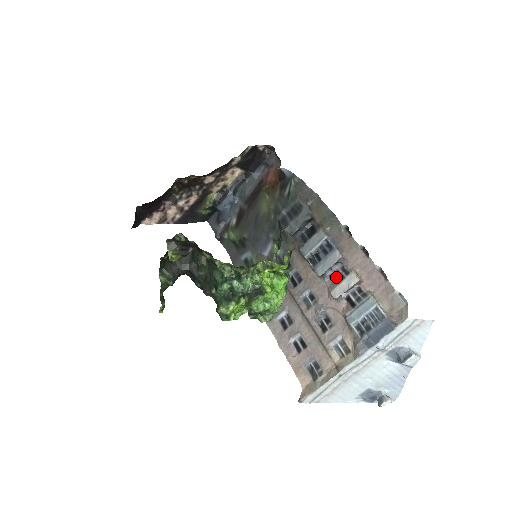
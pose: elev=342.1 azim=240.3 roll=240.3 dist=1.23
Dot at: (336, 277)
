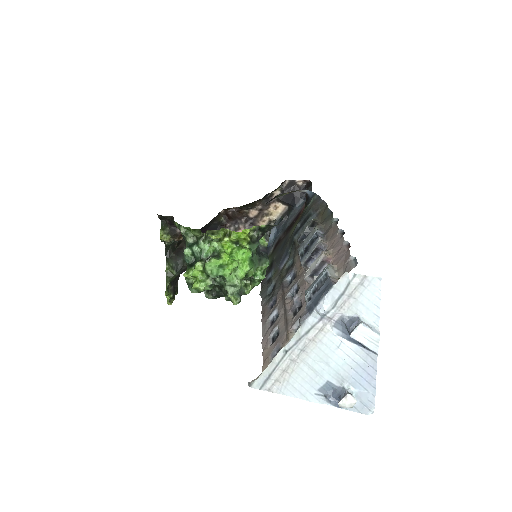
Dot at: occluded
